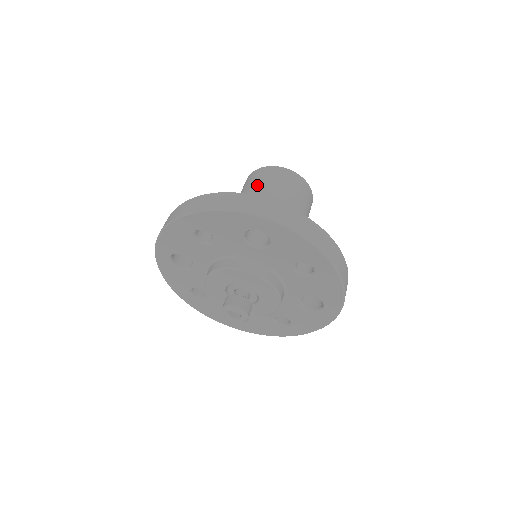
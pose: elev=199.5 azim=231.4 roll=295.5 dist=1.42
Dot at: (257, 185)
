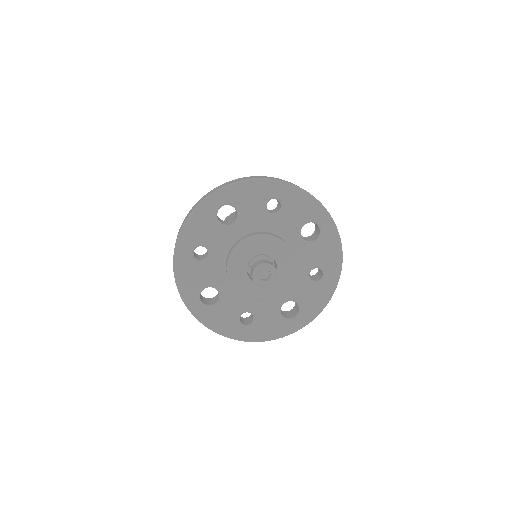
Dot at: occluded
